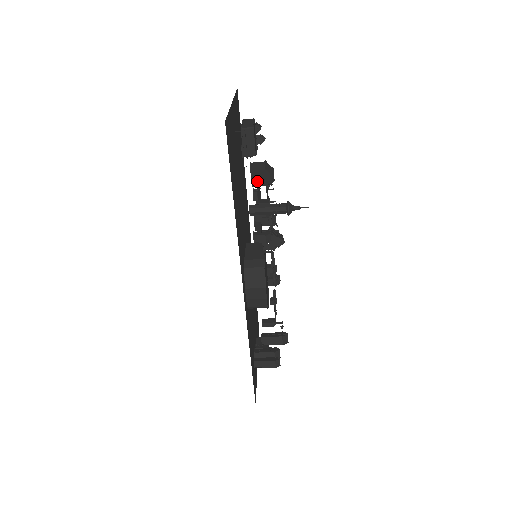
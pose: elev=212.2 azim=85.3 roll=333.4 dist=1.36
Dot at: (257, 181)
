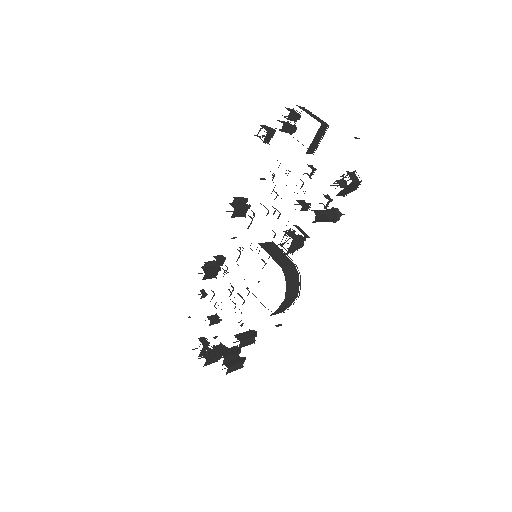
Dot at: (343, 191)
